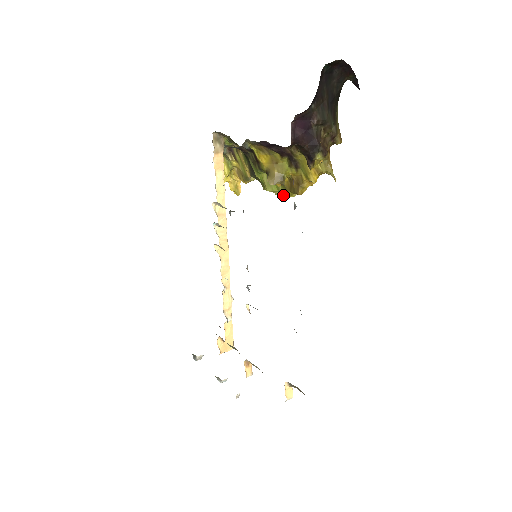
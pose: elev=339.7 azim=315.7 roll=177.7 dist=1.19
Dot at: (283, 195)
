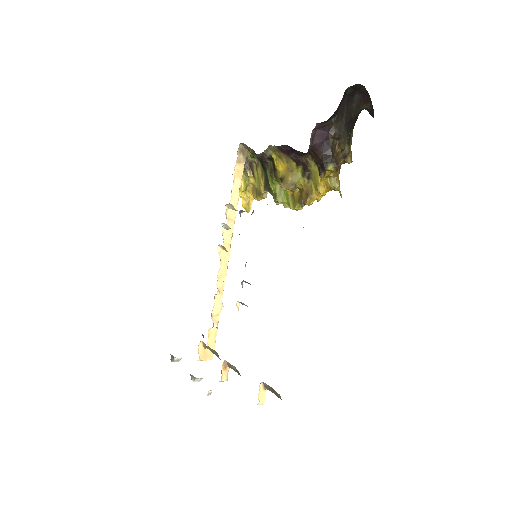
Dot at: (291, 206)
